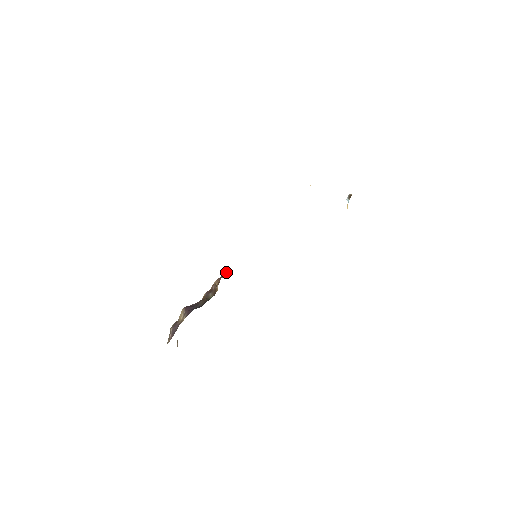
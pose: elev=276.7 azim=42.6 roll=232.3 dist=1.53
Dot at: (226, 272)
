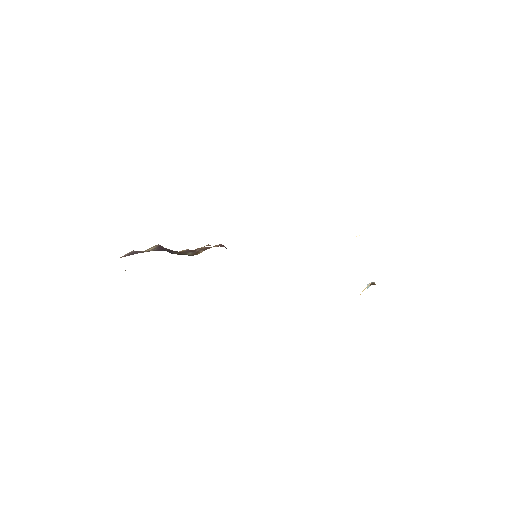
Dot at: (220, 245)
